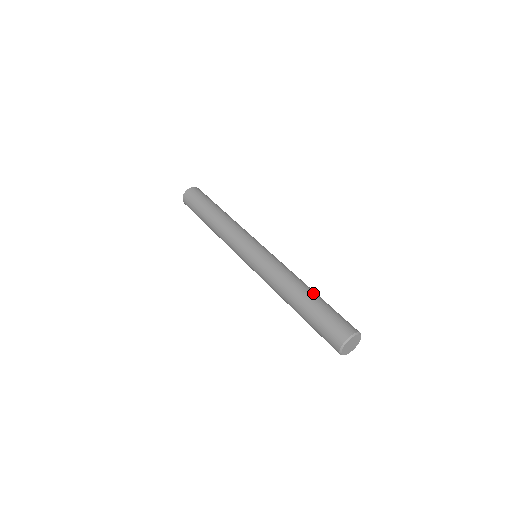
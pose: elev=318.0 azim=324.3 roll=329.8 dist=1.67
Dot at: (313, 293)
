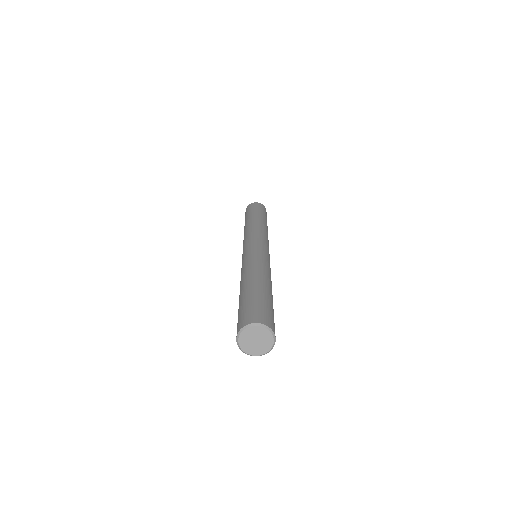
Dot at: (247, 286)
